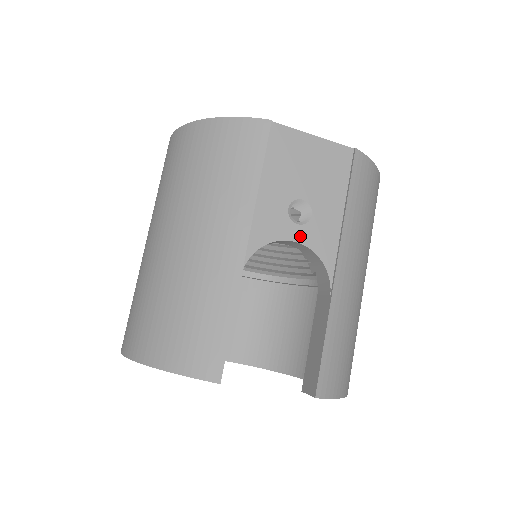
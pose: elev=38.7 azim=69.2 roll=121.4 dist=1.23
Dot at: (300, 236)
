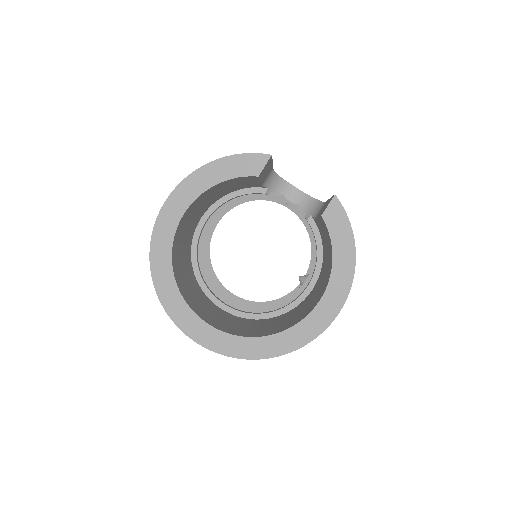
Dot at: (300, 191)
